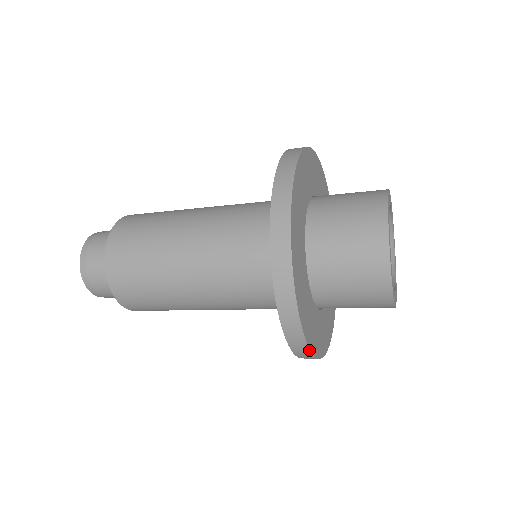
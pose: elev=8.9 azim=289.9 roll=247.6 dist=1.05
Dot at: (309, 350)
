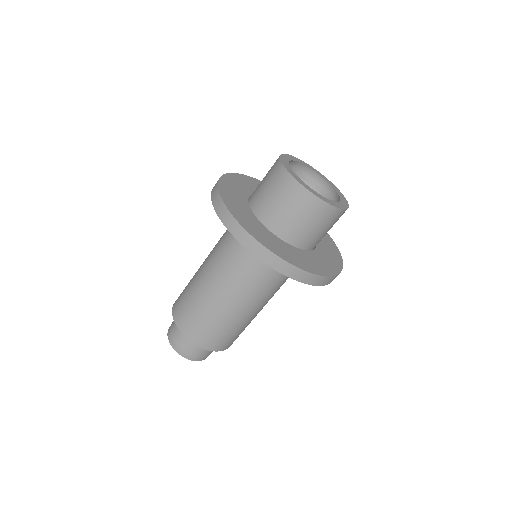
Dot at: (296, 267)
